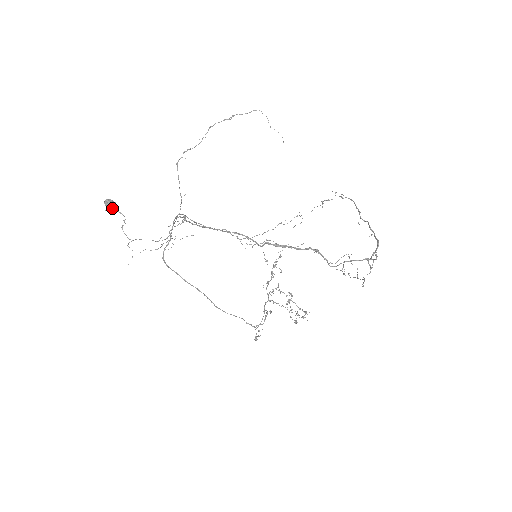
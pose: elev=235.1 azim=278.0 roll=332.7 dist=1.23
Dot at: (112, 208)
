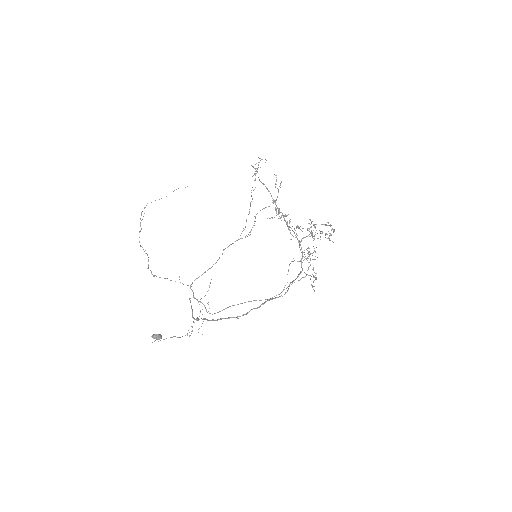
Dot at: occluded
